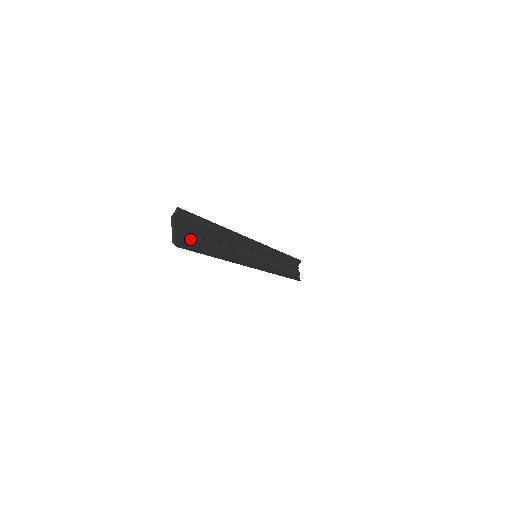
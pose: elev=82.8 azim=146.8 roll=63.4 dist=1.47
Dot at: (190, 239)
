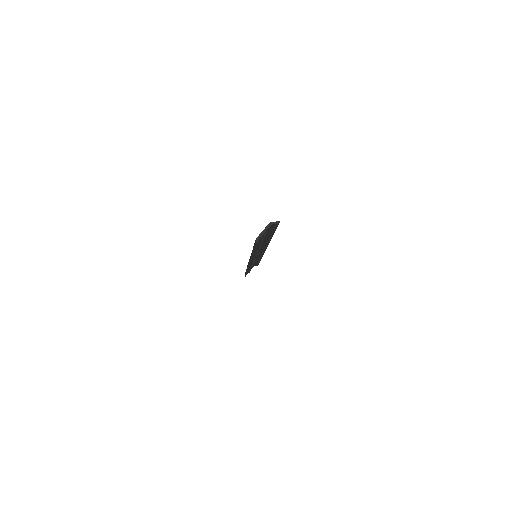
Dot at: (261, 239)
